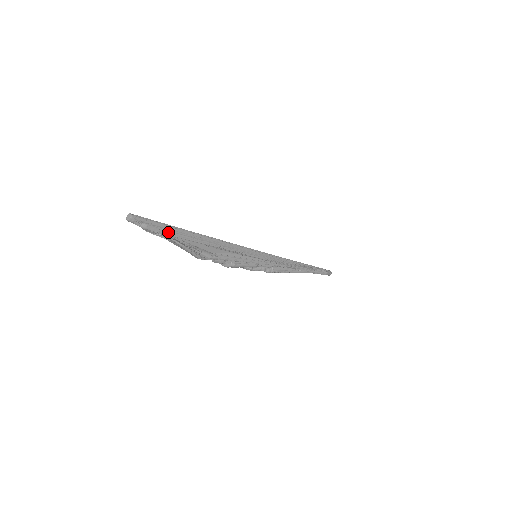
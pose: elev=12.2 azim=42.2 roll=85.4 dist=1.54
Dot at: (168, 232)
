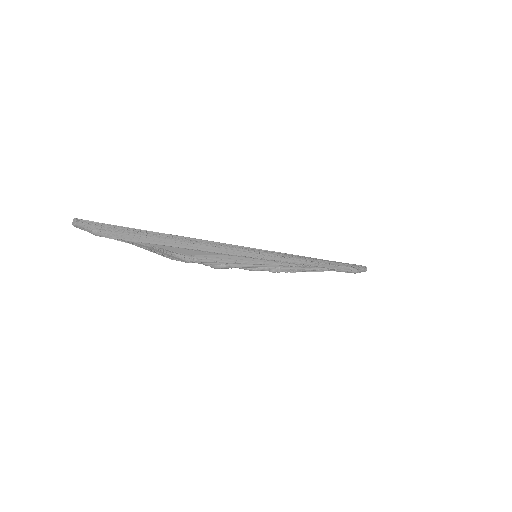
Dot at: (128, 237)
